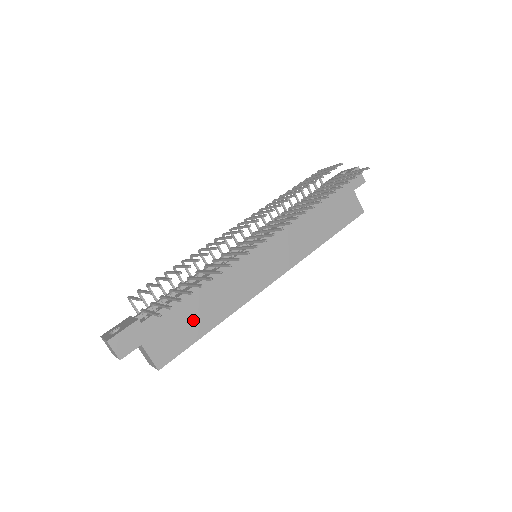
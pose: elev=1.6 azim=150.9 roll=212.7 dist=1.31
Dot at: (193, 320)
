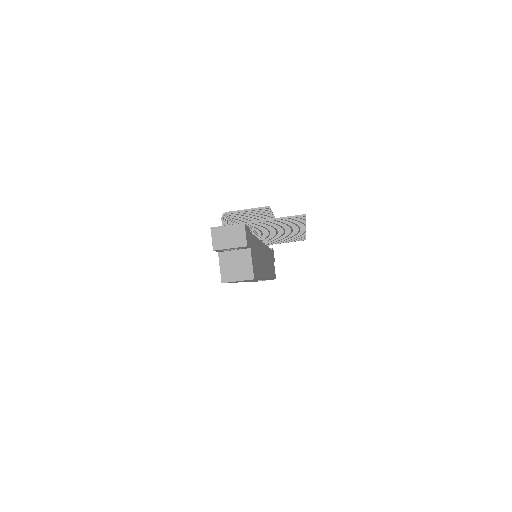
Dot at: (258, 261)
